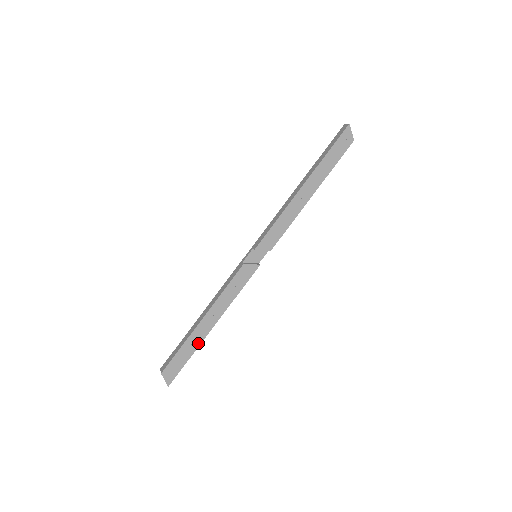
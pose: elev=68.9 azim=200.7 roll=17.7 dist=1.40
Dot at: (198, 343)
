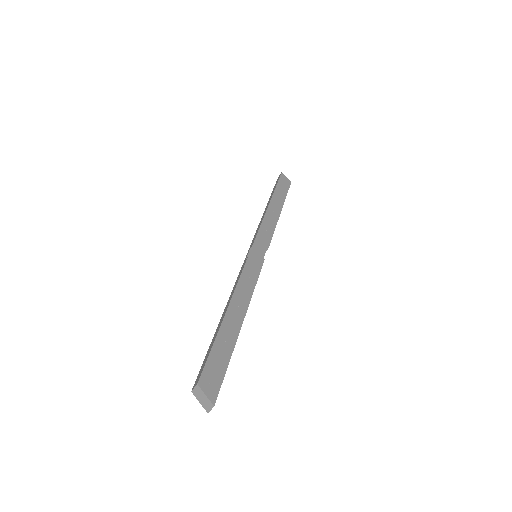
Dot at: (233, 340)
